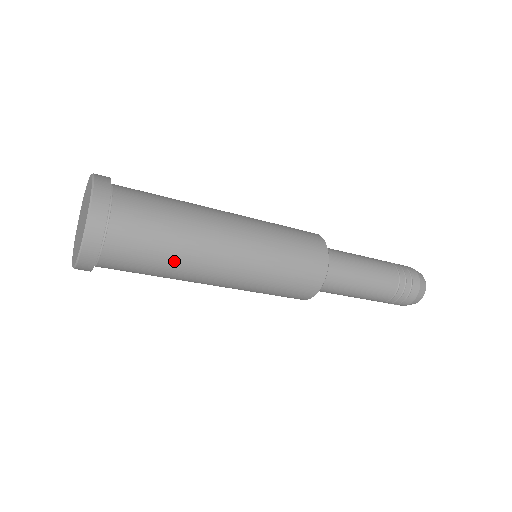
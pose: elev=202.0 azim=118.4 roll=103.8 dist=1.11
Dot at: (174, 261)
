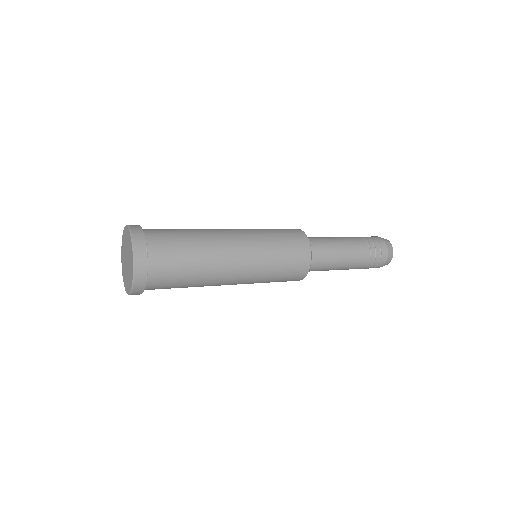
Dot at: occluded
